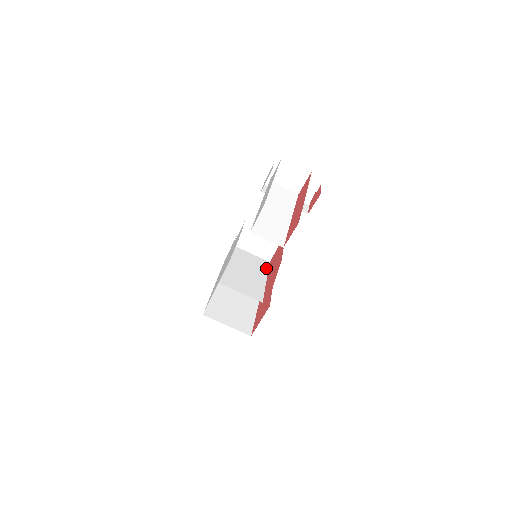
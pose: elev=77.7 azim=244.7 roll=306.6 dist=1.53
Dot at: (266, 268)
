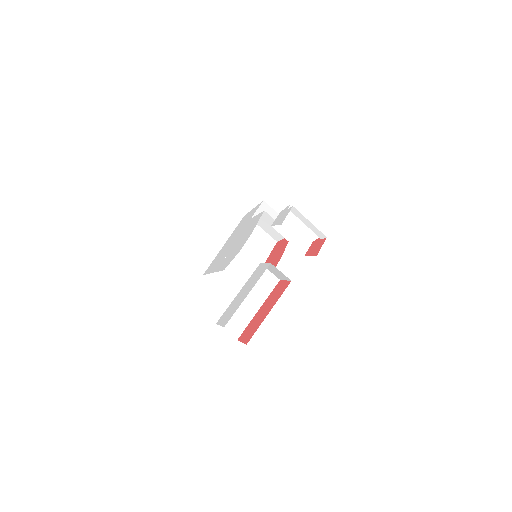
Dot at: (269, 251)
